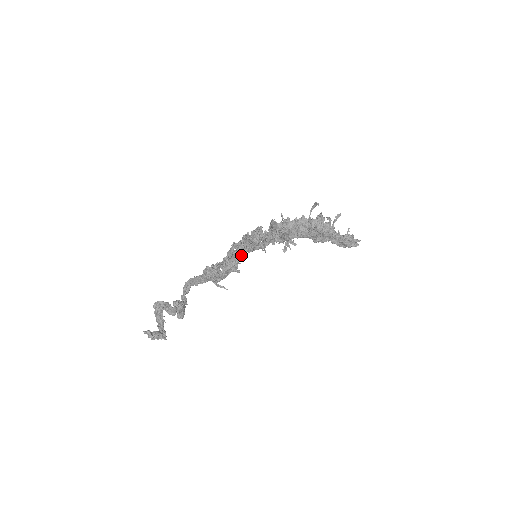
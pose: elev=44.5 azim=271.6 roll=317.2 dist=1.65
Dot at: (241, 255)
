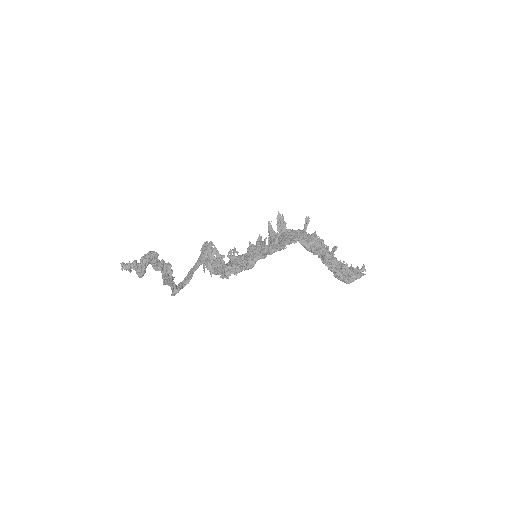
Dot at: (241, 263)
